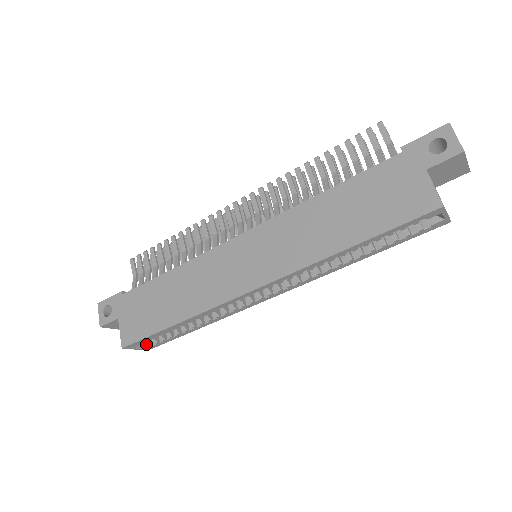
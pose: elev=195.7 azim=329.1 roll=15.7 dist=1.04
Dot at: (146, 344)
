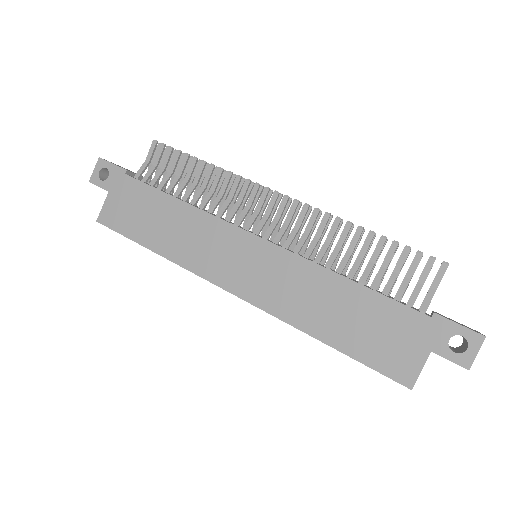
Dot at: occluded
